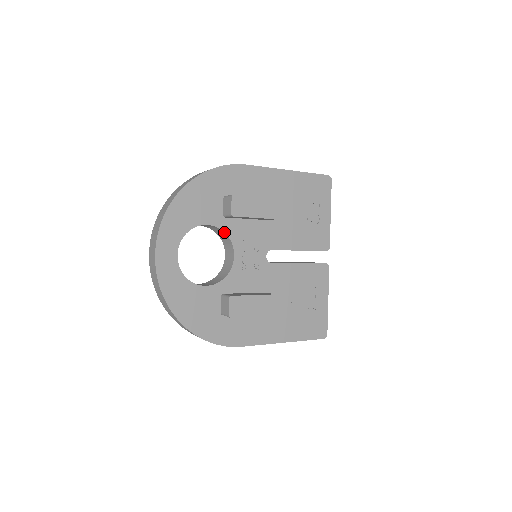
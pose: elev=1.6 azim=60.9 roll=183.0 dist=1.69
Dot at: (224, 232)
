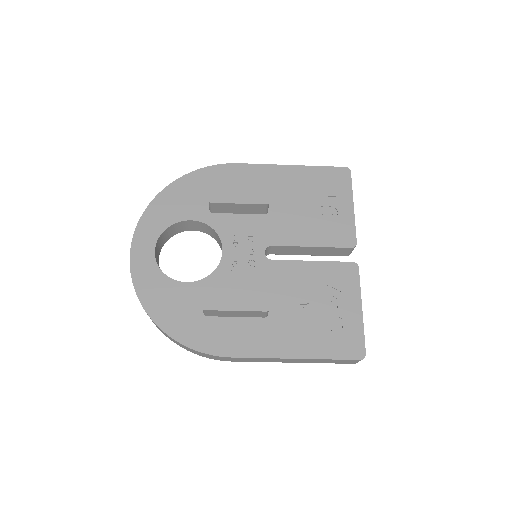
Dot at: (211, 227)
